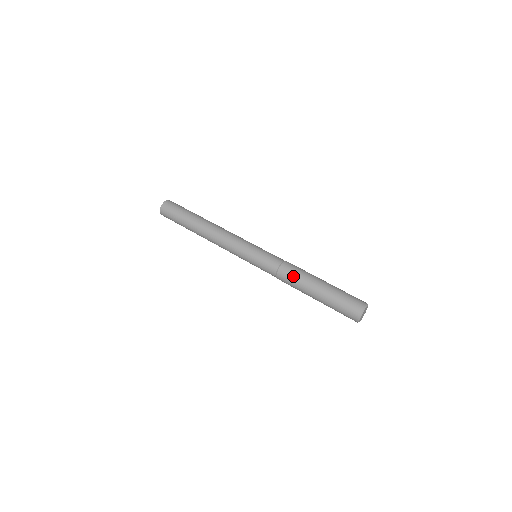
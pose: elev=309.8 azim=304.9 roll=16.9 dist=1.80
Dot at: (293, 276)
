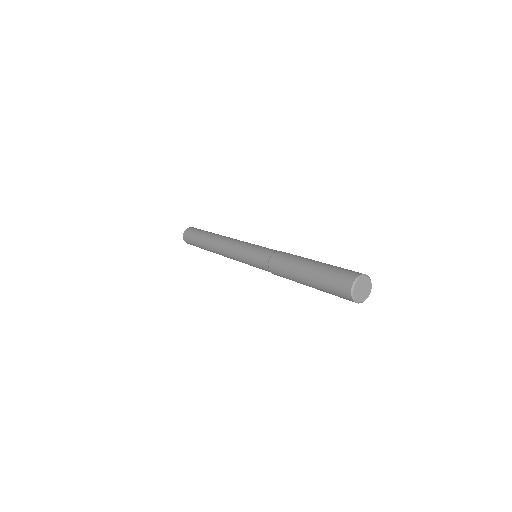
Dot at: (281, 269)
